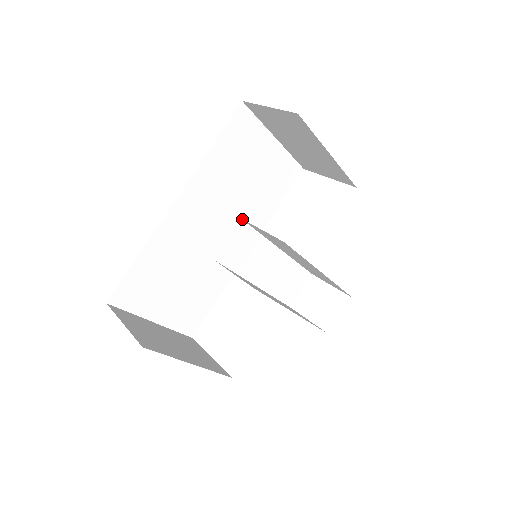
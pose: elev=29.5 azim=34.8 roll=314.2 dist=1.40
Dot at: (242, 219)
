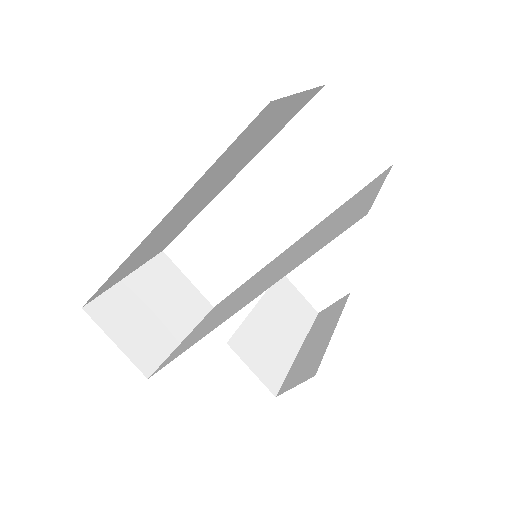
Dot at: occluded
